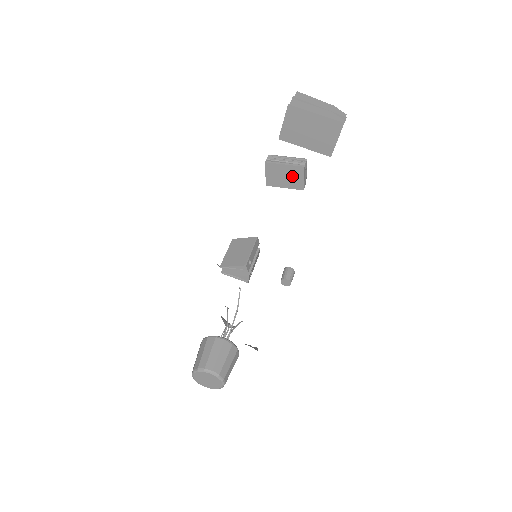
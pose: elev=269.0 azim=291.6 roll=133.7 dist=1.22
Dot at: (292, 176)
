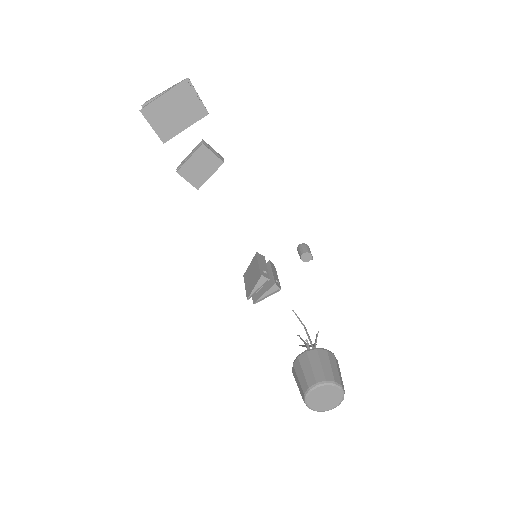
Dot at: (204, 161)
